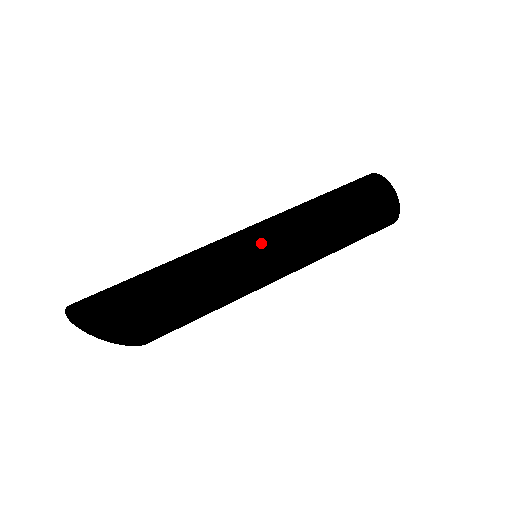
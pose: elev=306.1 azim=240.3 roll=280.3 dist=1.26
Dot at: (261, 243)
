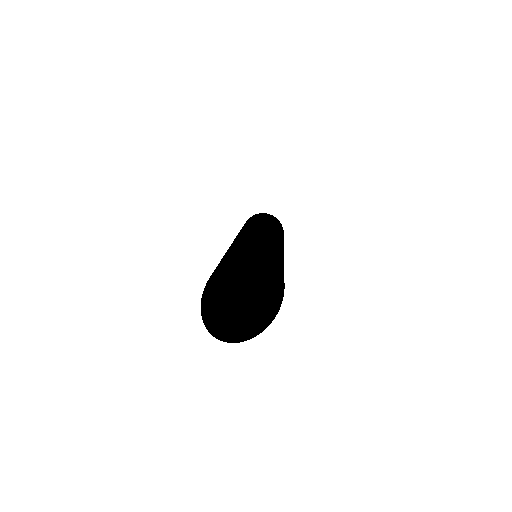
Dot at: (249, 229)
